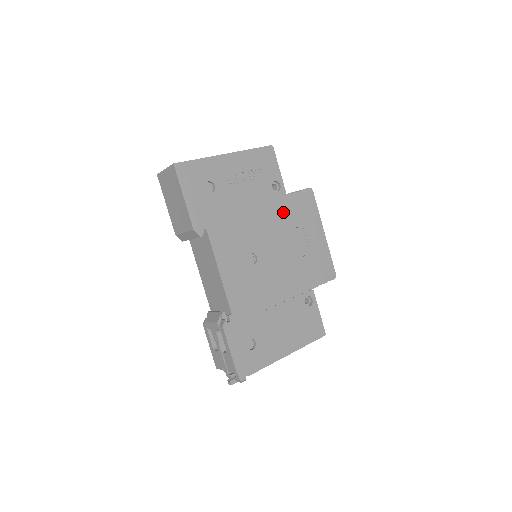
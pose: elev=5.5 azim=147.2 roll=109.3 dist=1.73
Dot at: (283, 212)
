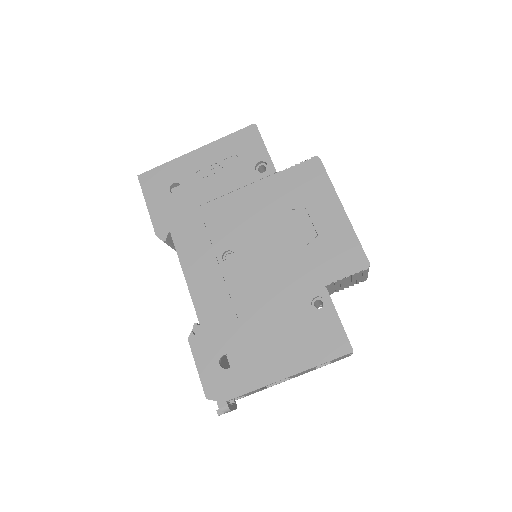
Dot at: (273, 195)
